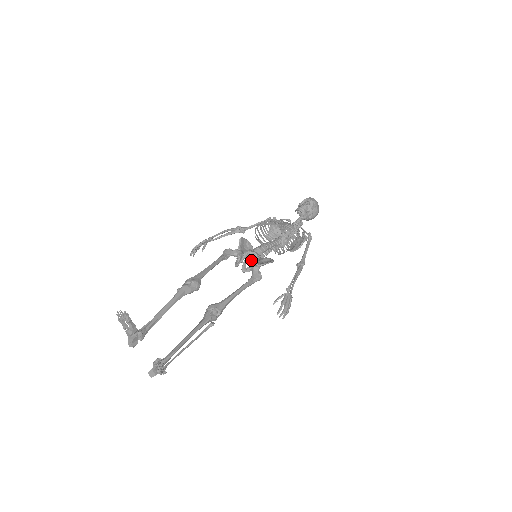
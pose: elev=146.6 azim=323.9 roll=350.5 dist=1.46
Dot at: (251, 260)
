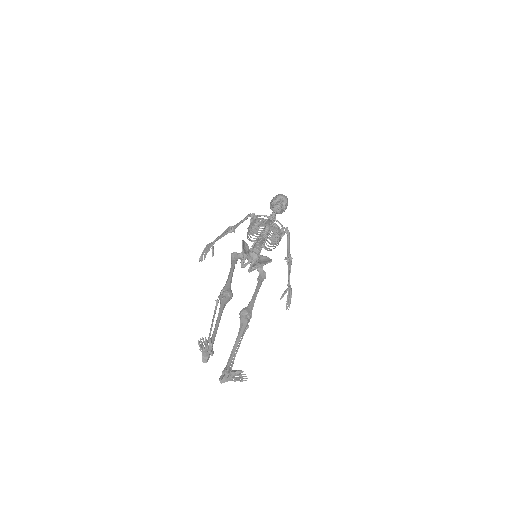
Dot at: (257, 262)
